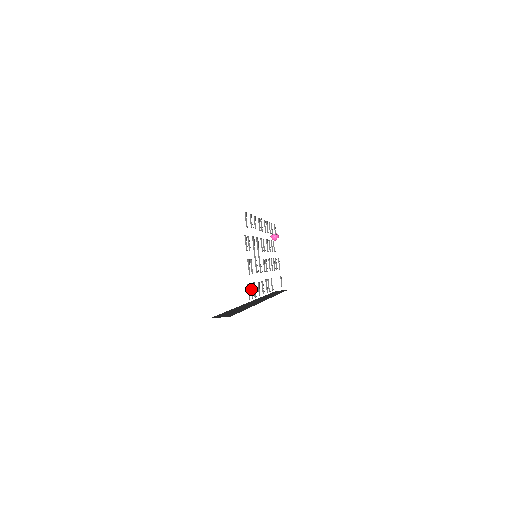
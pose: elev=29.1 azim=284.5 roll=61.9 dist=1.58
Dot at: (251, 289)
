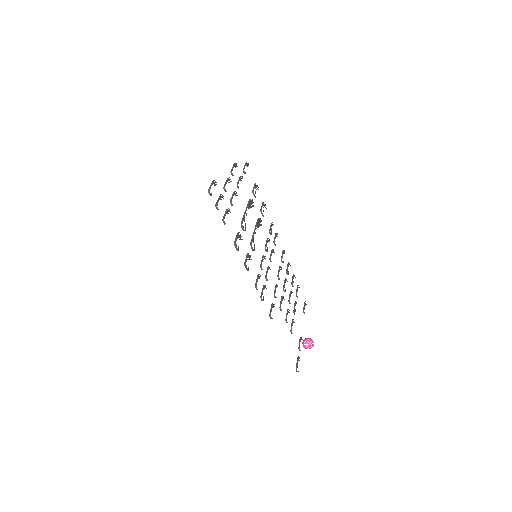
Dot at: (219, 198)
